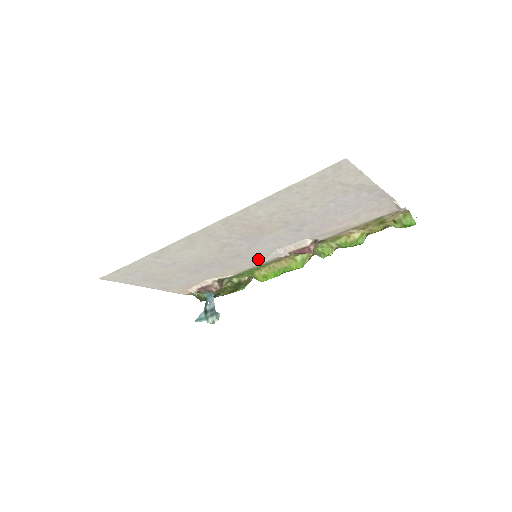
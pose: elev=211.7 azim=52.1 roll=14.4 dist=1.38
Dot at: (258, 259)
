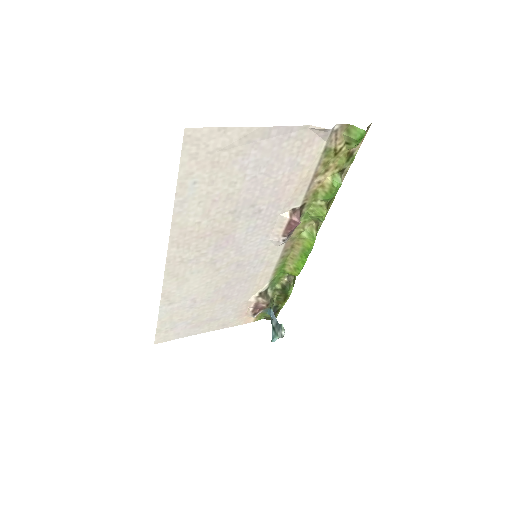
Dot at: (267, 257)
